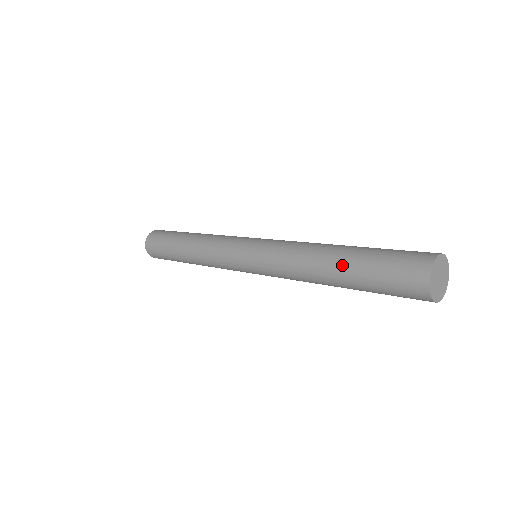
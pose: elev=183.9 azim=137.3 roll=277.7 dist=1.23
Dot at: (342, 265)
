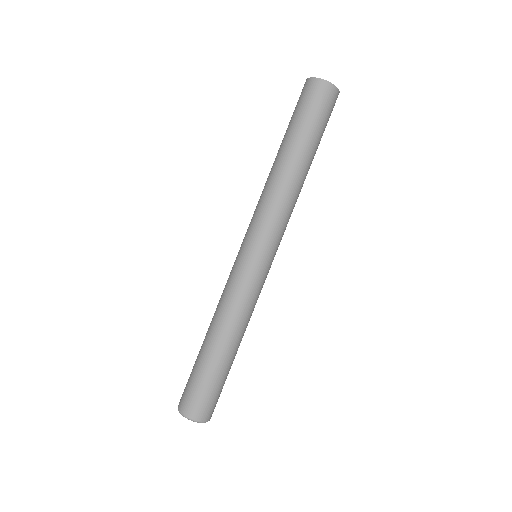
Dot at: (281, 146)
